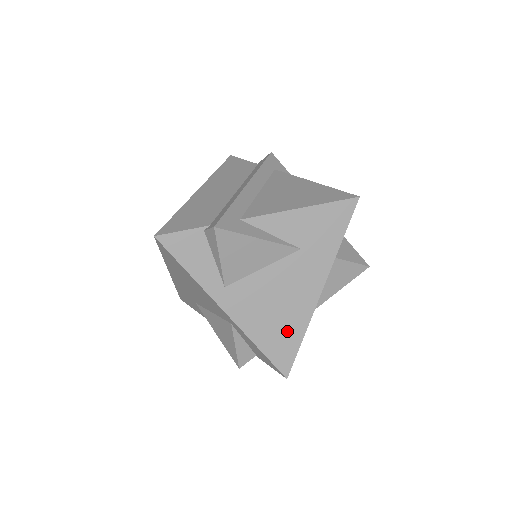
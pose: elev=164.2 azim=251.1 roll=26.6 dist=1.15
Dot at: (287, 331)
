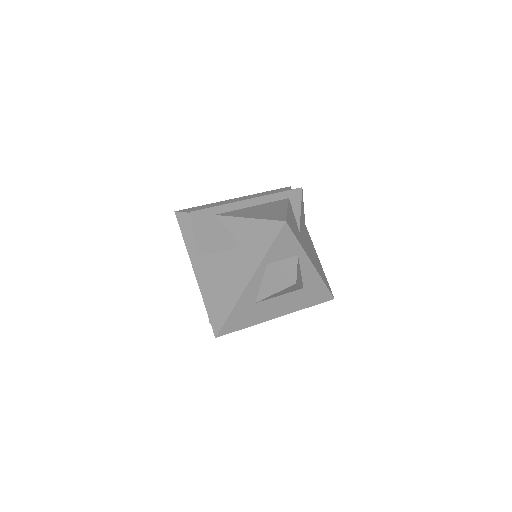
Dot at: (223, 303)
